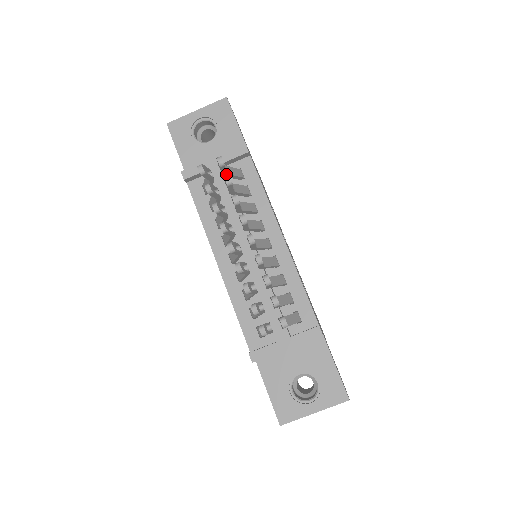
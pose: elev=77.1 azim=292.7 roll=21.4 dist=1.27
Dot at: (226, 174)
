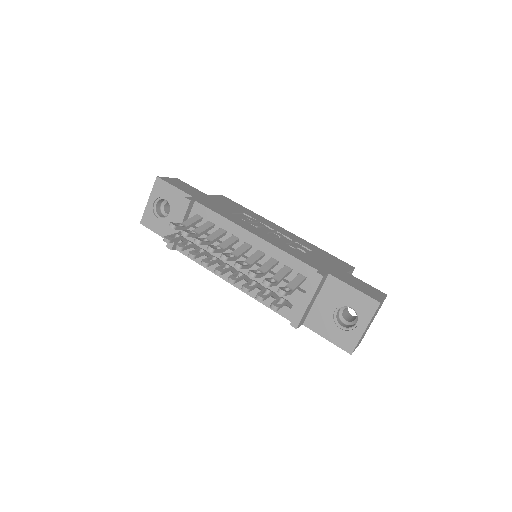
Dot at: (186, 228)
